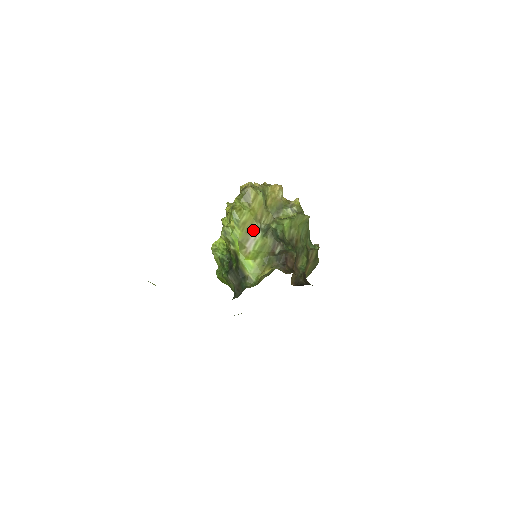
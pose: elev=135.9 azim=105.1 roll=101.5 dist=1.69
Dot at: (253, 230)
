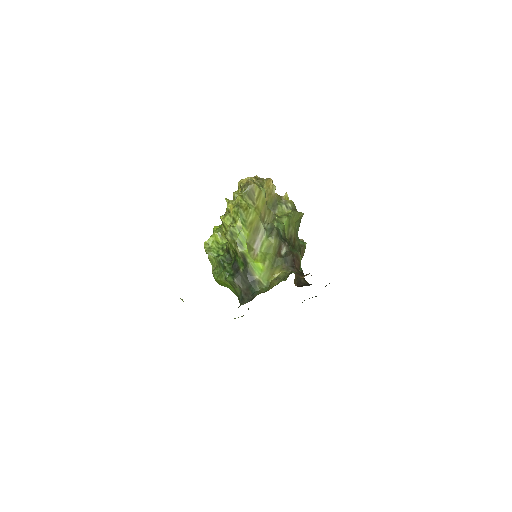
Dot at: (259, 230)
